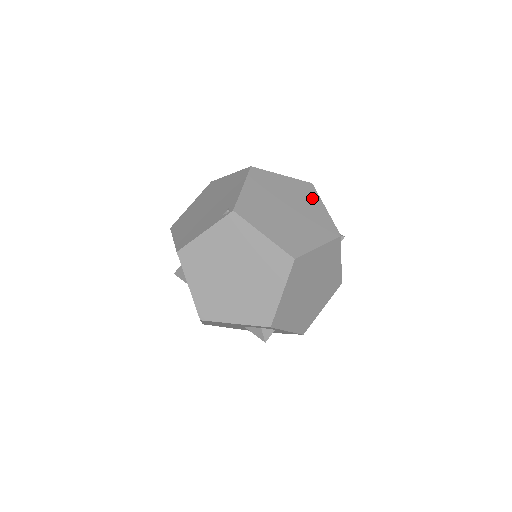
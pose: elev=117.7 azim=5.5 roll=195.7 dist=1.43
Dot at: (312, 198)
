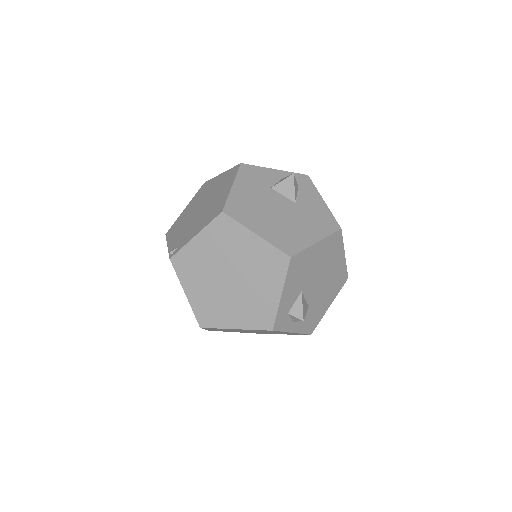
Dot at: (273, 276)
